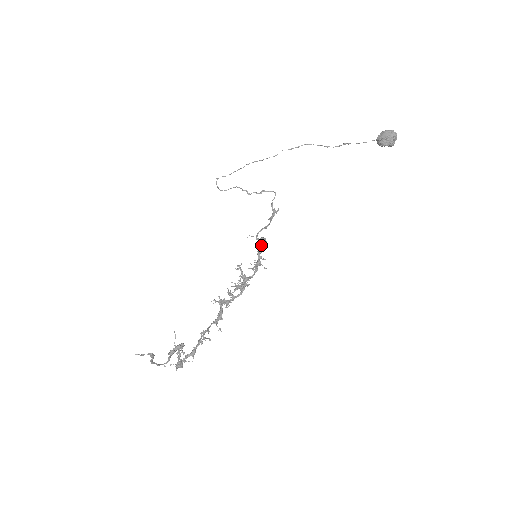
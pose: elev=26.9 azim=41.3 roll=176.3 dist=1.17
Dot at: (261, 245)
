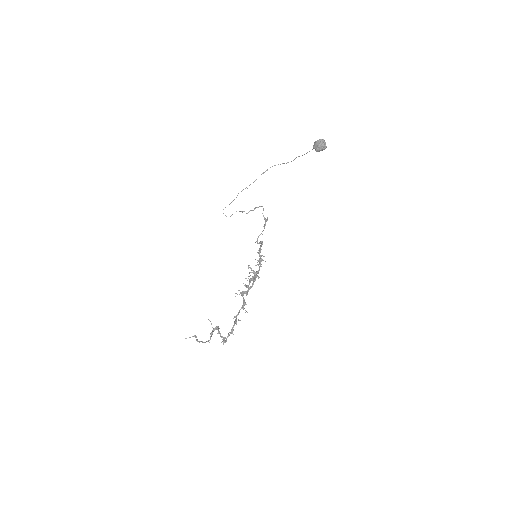
Dot at: occluded
